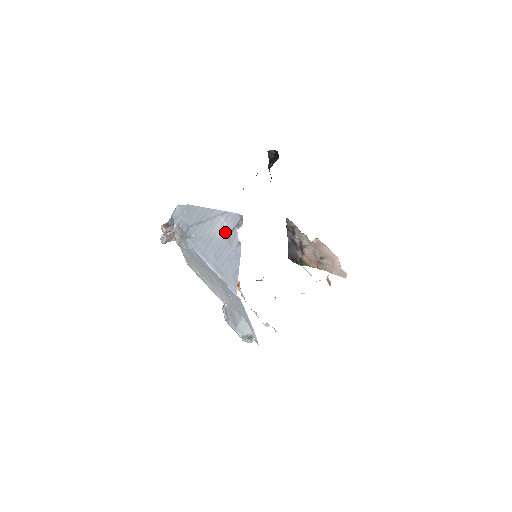
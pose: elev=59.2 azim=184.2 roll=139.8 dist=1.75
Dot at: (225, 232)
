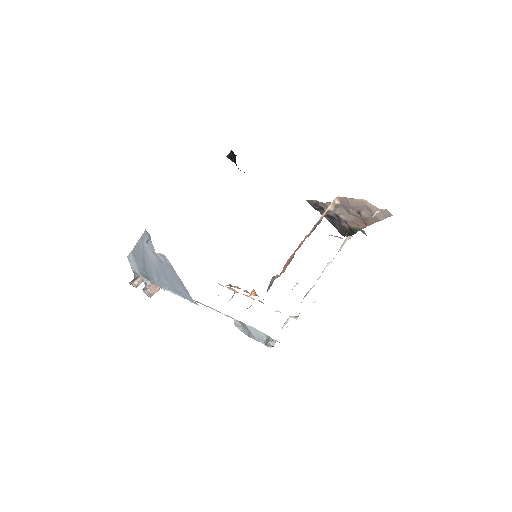
Dot at: (154, 254)
